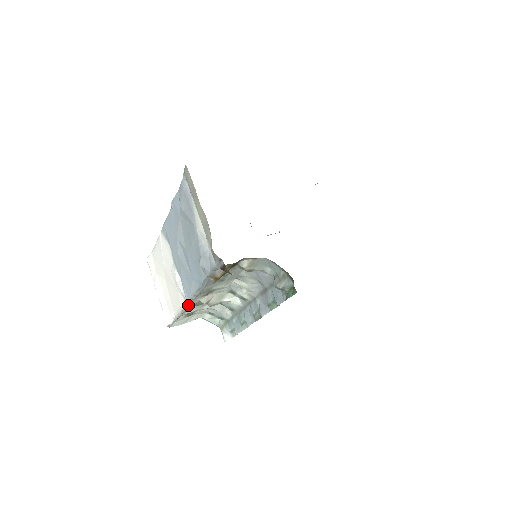
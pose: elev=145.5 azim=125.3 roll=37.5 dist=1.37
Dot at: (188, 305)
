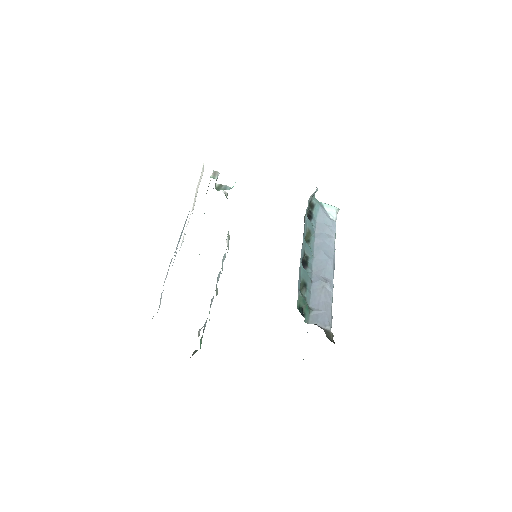
Dot at: occluded
